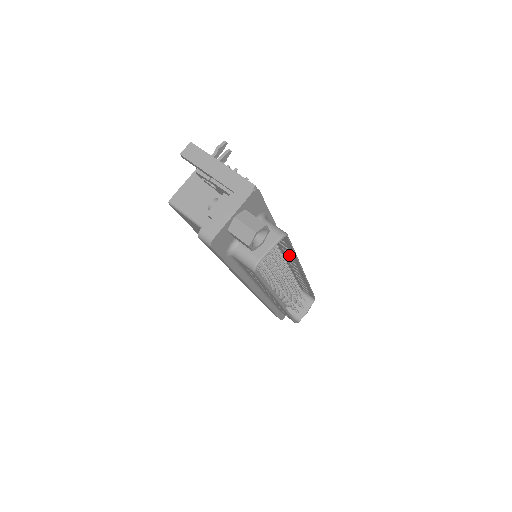
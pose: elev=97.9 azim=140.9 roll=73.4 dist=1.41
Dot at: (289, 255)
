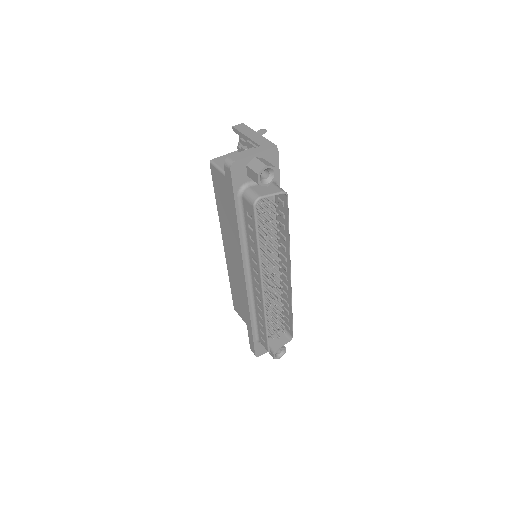
Dot at: (283, 242)
